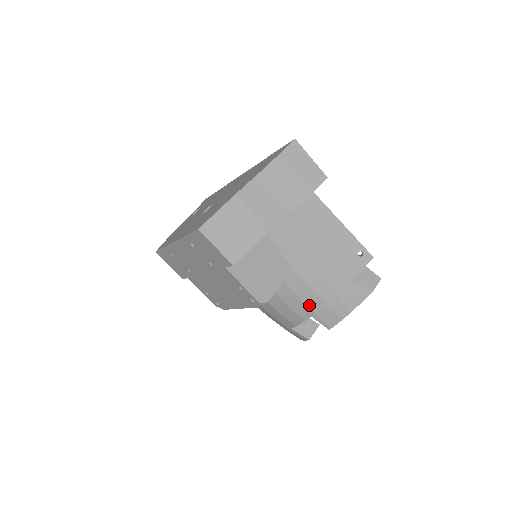
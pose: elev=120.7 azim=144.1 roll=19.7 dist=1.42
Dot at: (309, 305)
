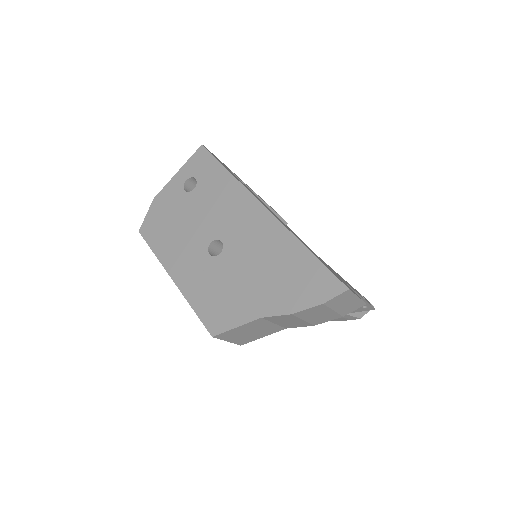
Dot at: occluded
